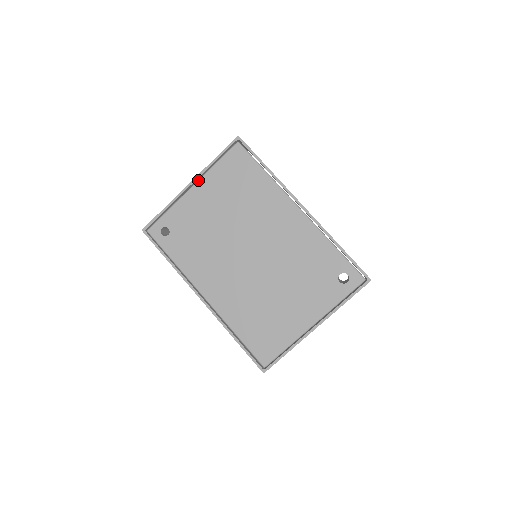
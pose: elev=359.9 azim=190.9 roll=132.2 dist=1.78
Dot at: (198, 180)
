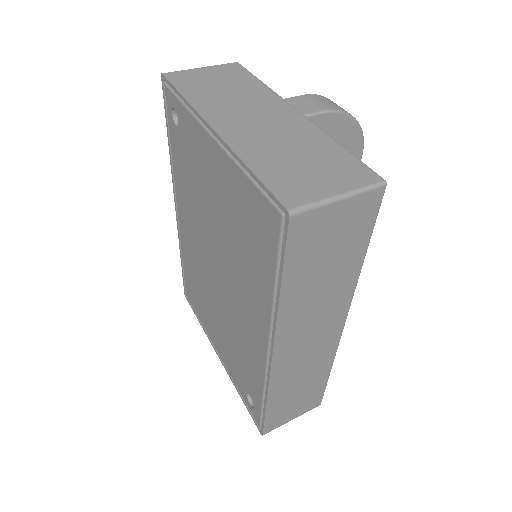
Dot at: (221, 145)
